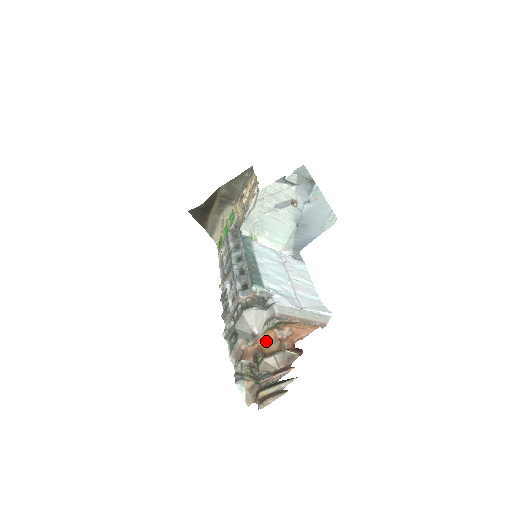
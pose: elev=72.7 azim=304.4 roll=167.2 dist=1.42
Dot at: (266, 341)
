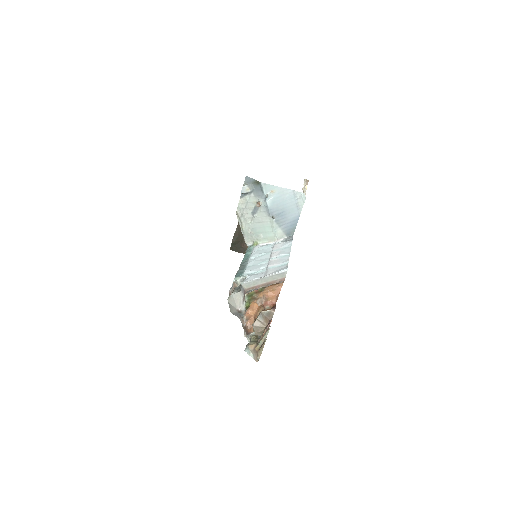
Dot at: (256, 312)
